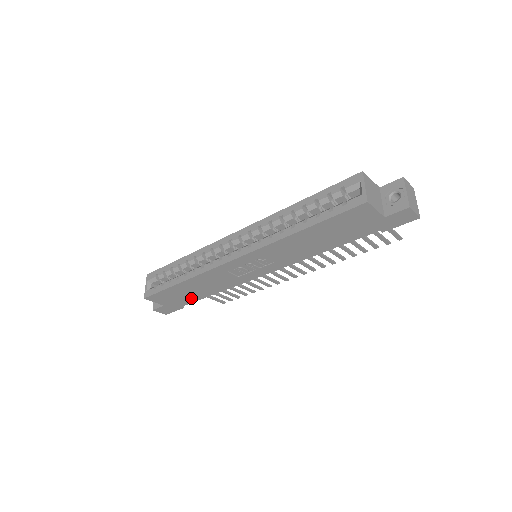
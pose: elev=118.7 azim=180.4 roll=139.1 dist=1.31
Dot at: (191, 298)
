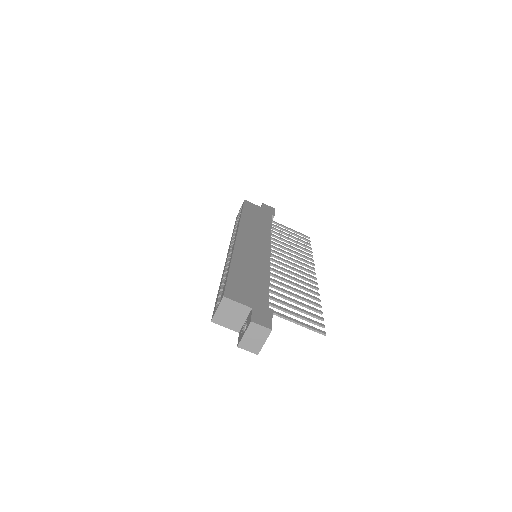
Dot at: occluded
